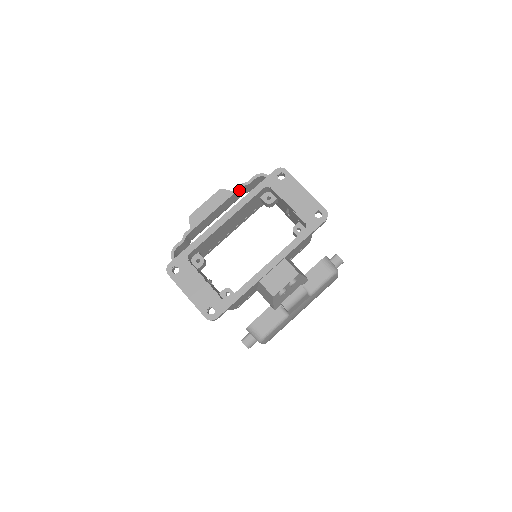
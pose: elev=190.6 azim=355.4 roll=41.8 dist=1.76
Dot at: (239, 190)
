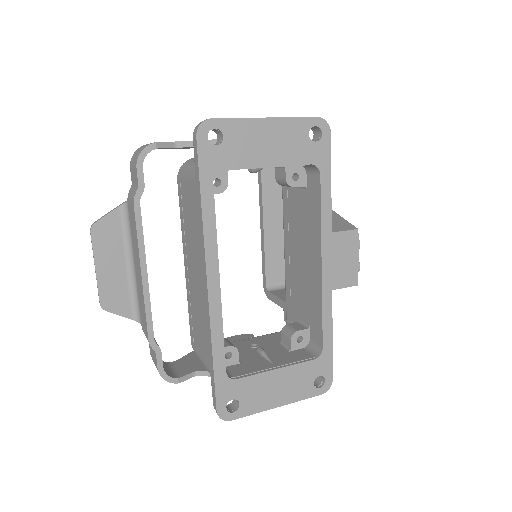
Dot at: (138, 209)
